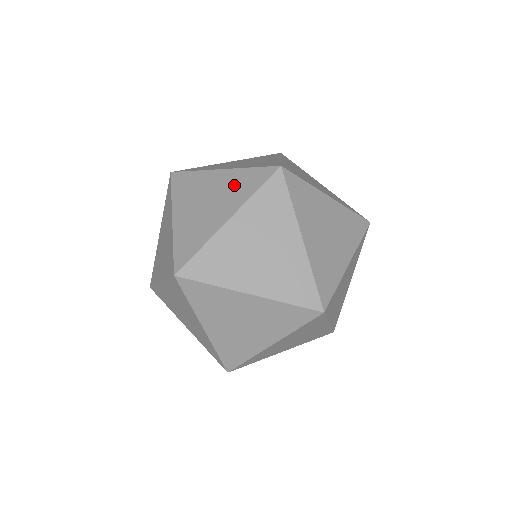
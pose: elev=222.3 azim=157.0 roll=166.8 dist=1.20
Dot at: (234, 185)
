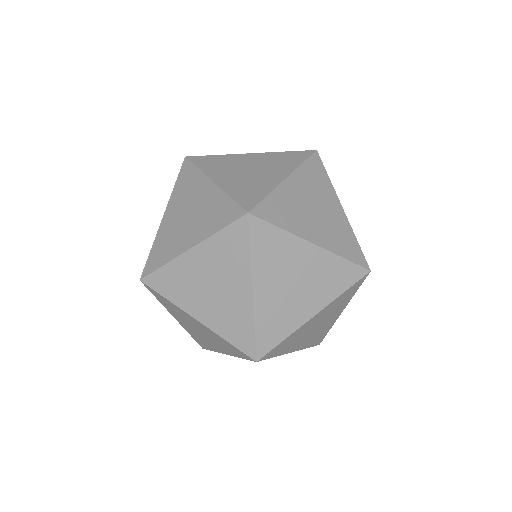
Dot at: (326, 274)
